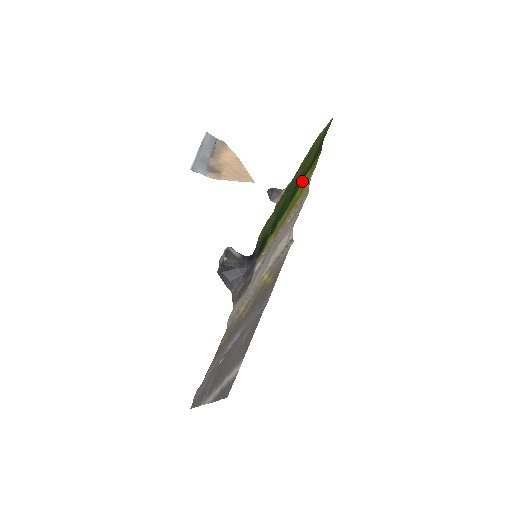
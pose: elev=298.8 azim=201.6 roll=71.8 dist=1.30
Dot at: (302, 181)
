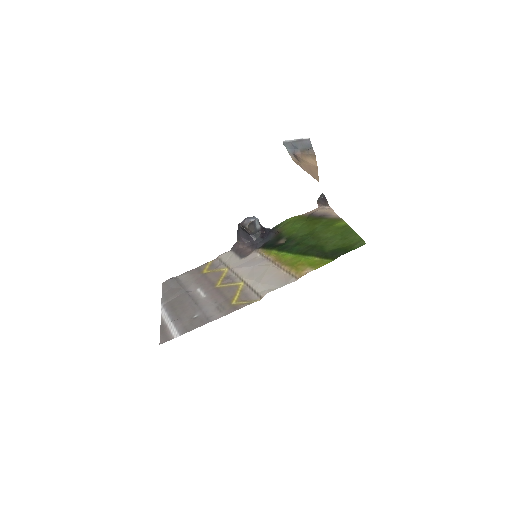
Dot at: (312, 256)
